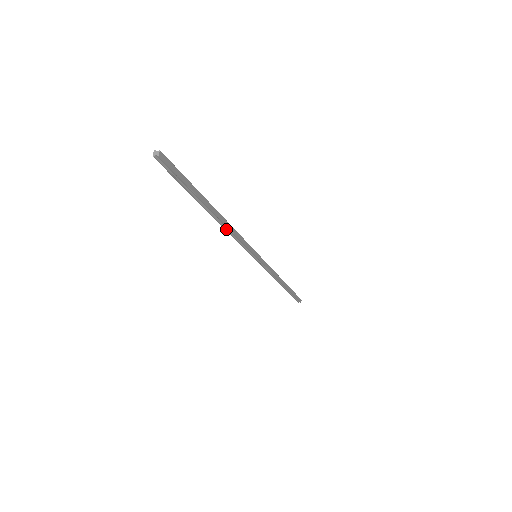
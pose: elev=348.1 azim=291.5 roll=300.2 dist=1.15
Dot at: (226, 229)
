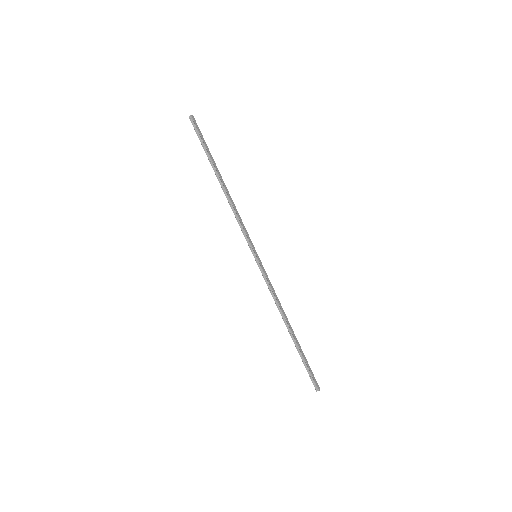
Dot at: (229, 203)
